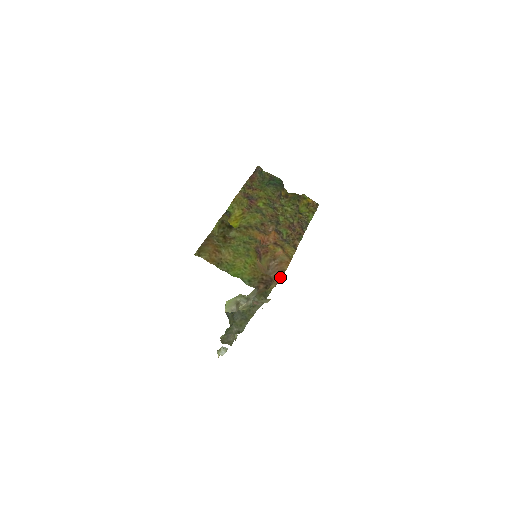
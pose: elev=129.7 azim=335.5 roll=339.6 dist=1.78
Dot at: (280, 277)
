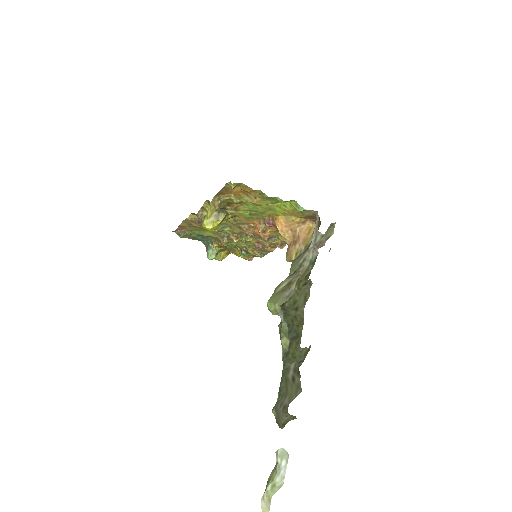
Dot at: occluded
